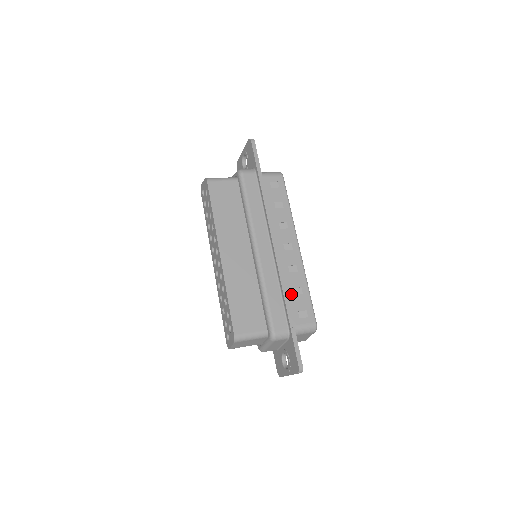
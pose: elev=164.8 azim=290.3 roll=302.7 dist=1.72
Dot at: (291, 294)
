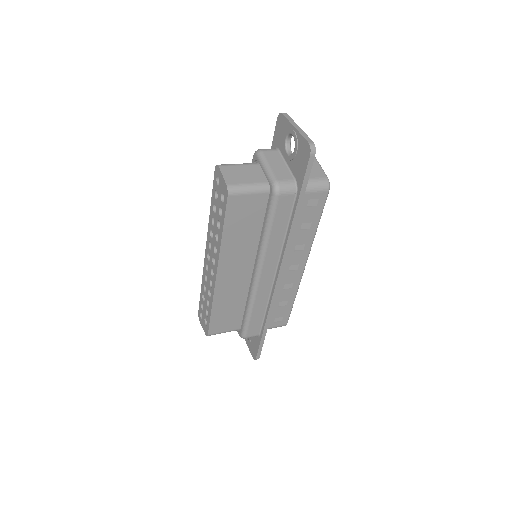
Dot at: (275, 306)
